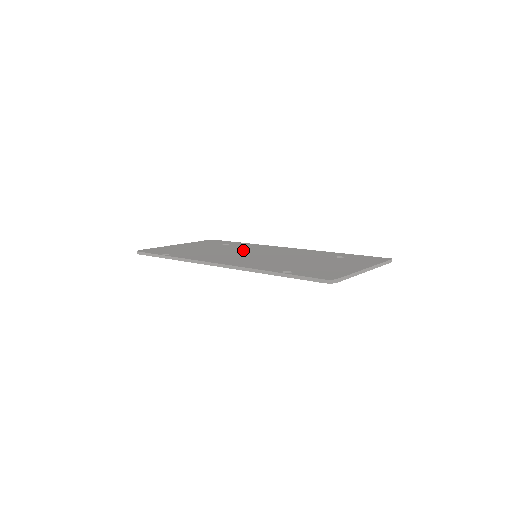
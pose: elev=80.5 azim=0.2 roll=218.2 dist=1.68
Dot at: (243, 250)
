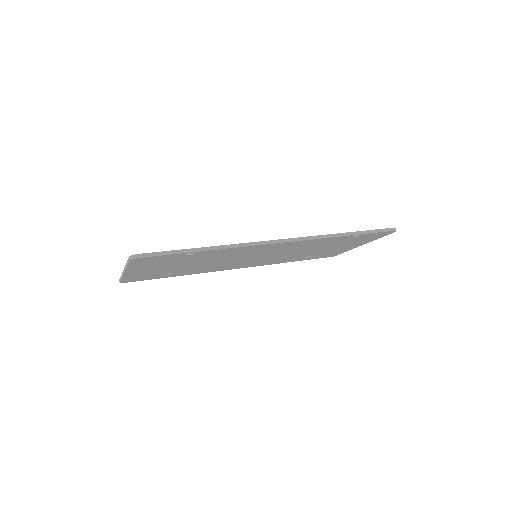
Dot at: occluded
